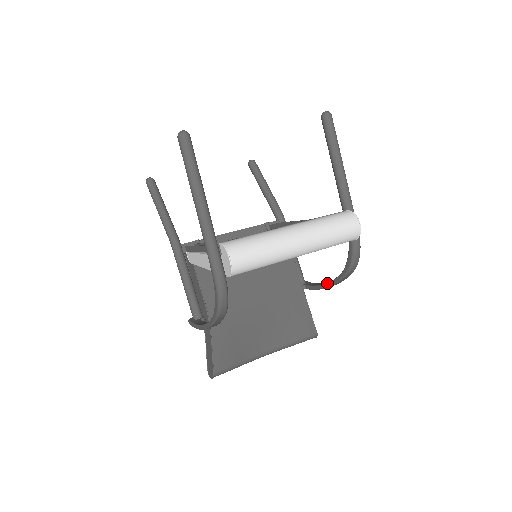
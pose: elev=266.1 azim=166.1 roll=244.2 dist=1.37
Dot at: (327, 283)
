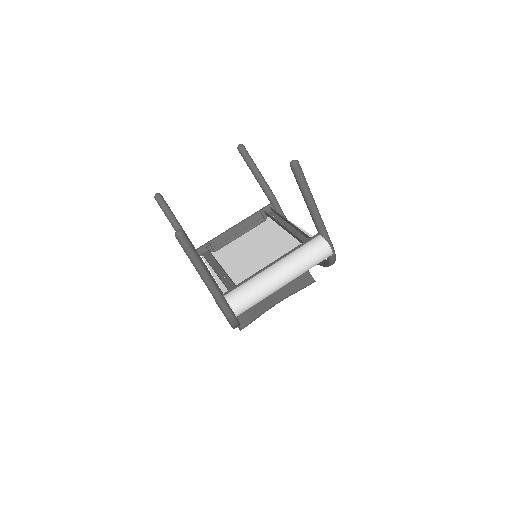
Dot at: occluded
